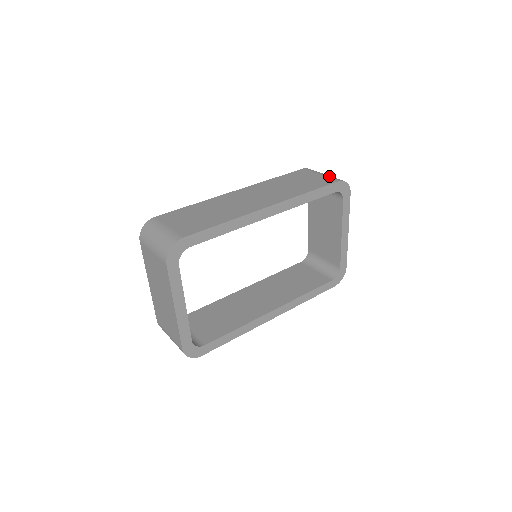
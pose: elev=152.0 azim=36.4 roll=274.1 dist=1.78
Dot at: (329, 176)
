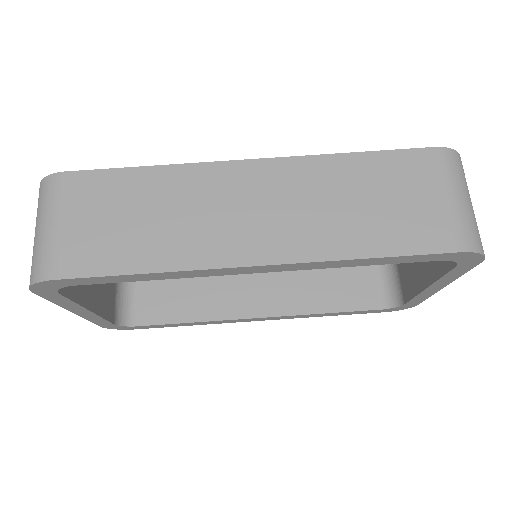
Dot at: (459, 216)
